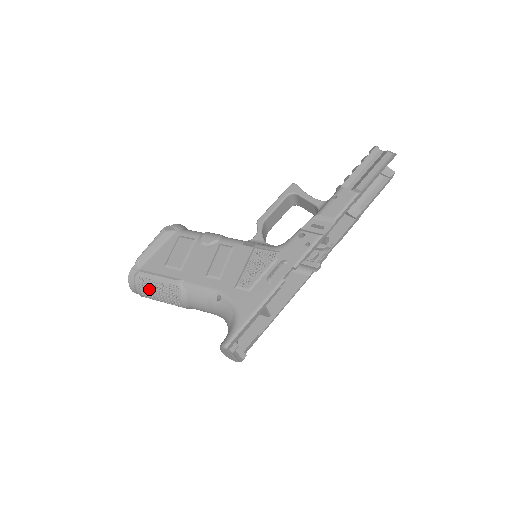
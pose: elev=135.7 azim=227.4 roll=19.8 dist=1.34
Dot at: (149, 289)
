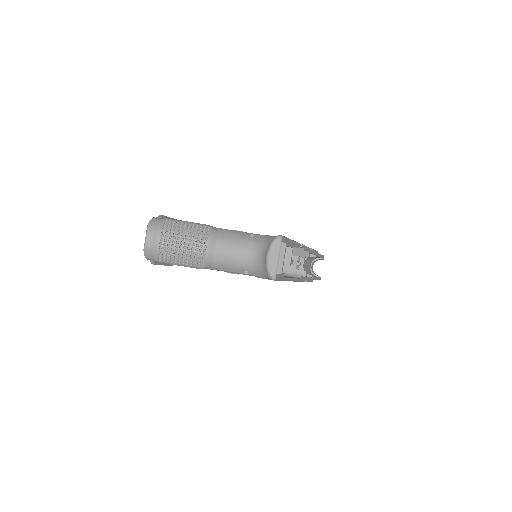
Dot at: (175, 228)
